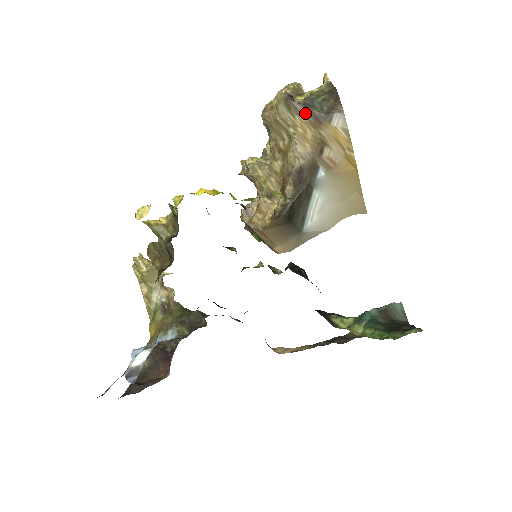
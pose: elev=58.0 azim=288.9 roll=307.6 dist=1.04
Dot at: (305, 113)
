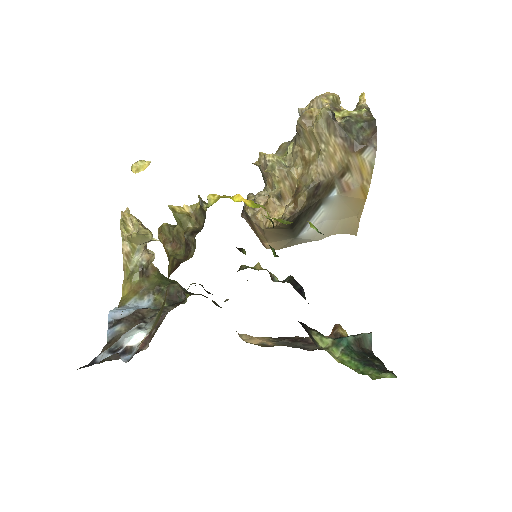
Dot at: (342, 136)
